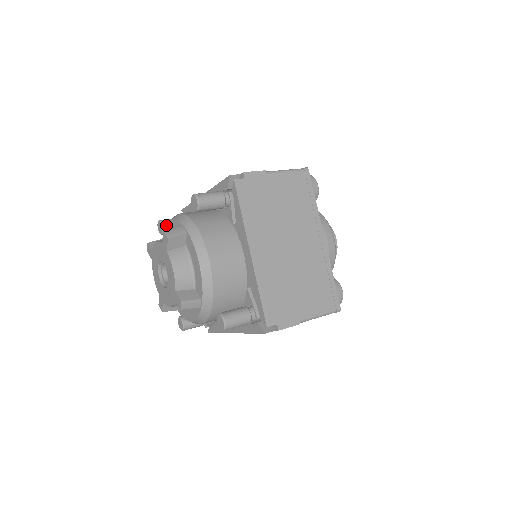
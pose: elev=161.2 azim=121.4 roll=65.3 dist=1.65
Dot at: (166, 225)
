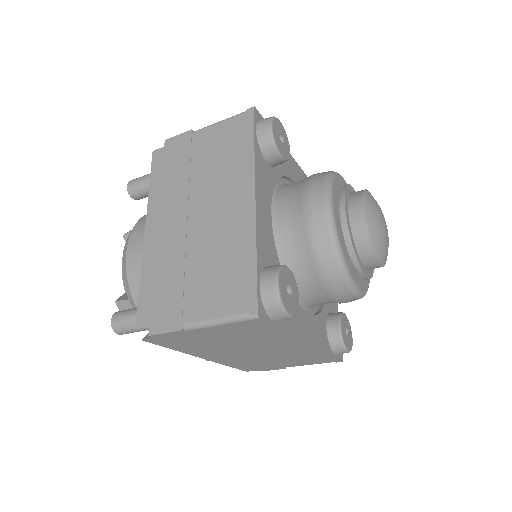
Dot at: occluded
